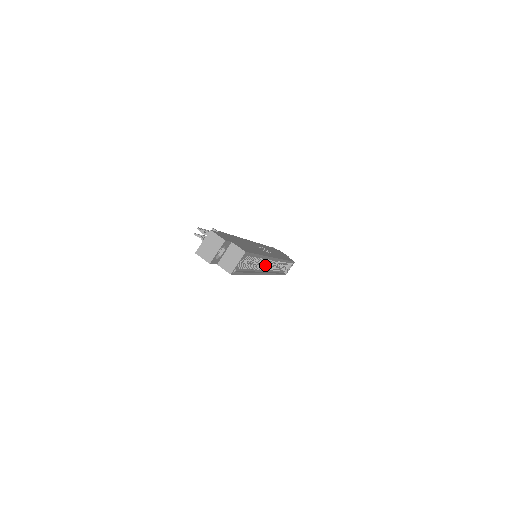
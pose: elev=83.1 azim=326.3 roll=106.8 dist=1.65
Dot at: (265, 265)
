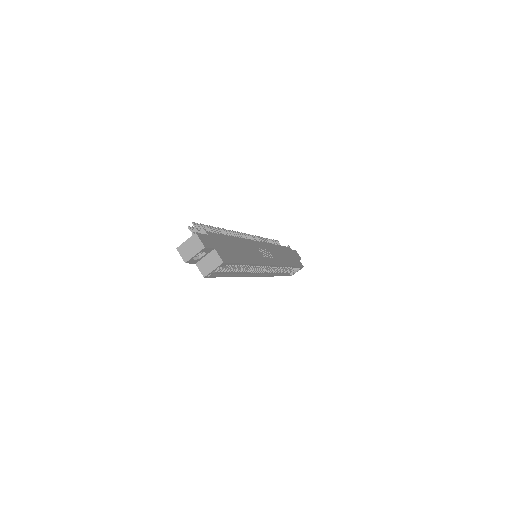
Dot at: (261, 268)
